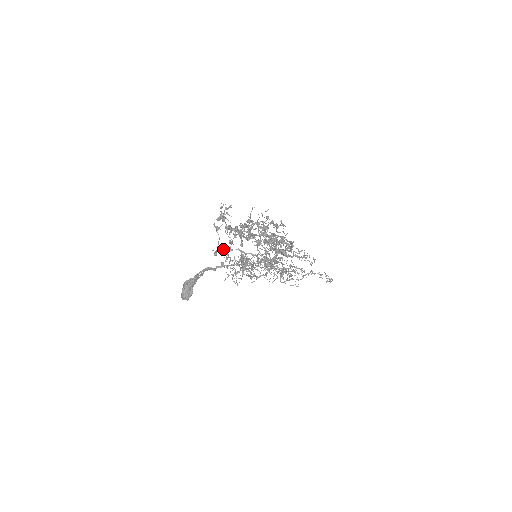
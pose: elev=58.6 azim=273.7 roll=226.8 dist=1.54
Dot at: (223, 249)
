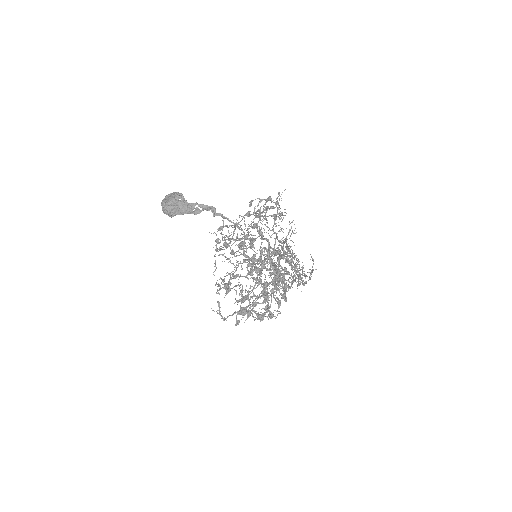
Dot at: (236, 223)
